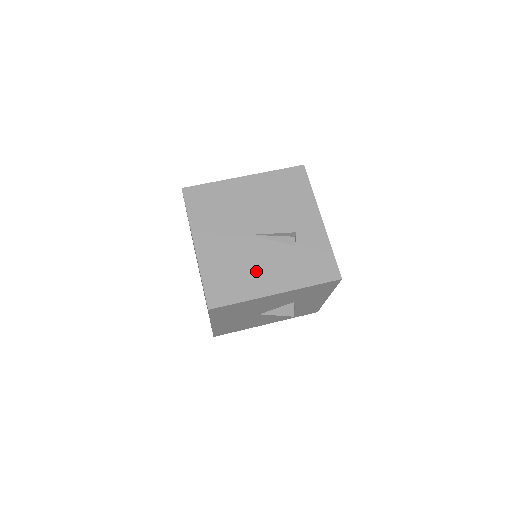
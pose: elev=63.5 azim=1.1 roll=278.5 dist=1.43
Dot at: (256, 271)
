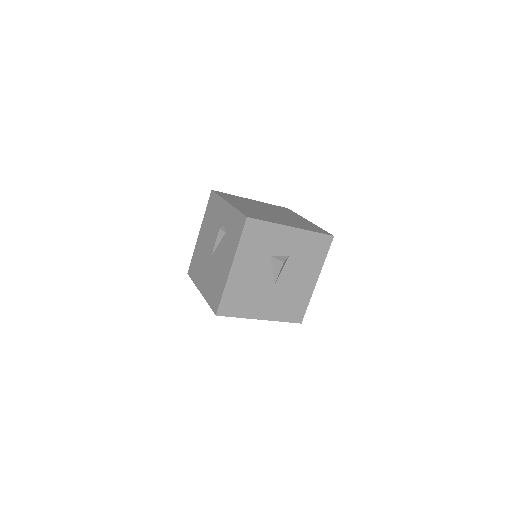
Dot at: (220, 269)
